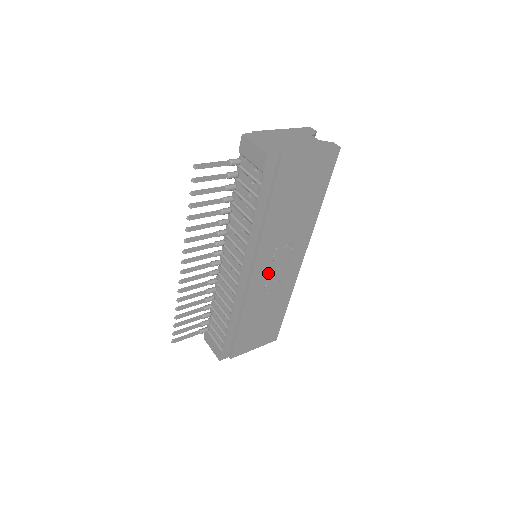
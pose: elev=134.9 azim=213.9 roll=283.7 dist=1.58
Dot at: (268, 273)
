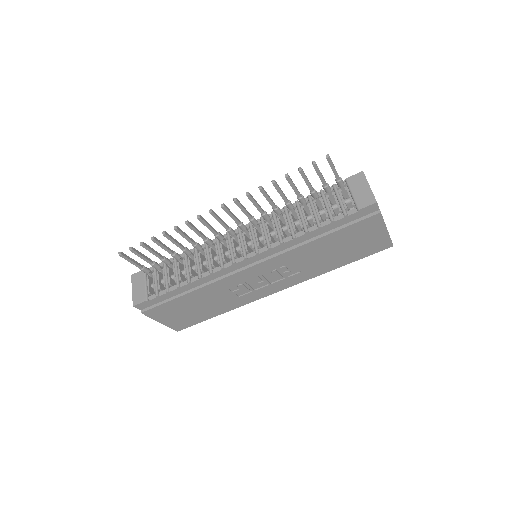
Dot at: (256, 277)
